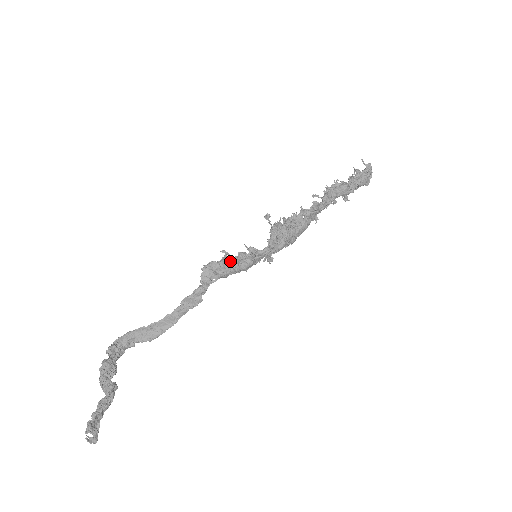
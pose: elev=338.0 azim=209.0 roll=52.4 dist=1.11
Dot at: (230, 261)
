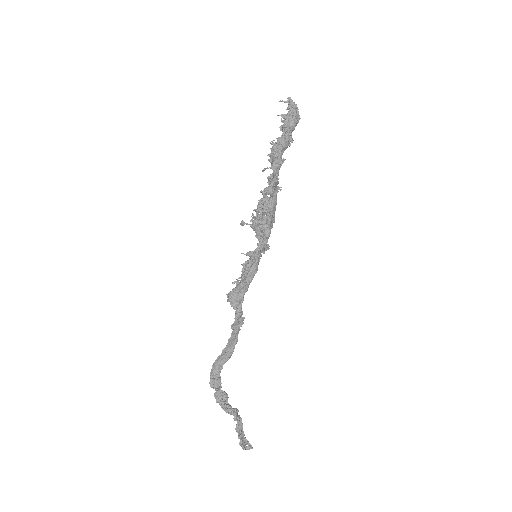
Dot at: (242, 280)
